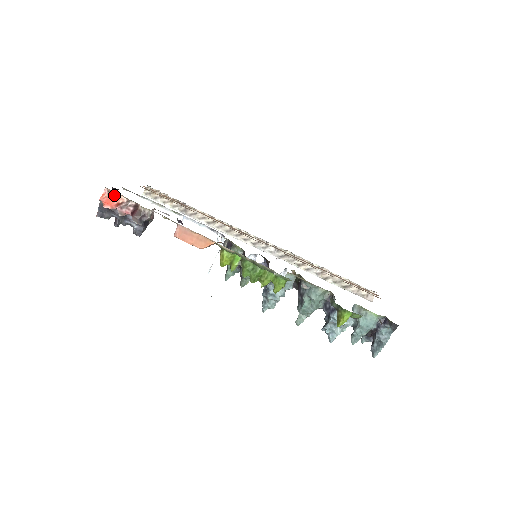
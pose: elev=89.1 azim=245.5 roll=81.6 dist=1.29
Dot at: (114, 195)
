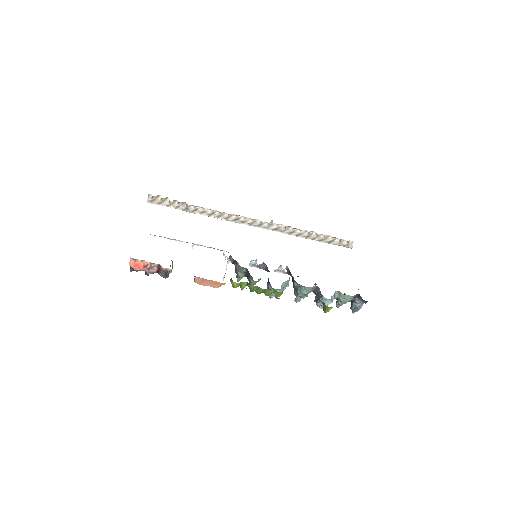
Dot at: (139, 261)
